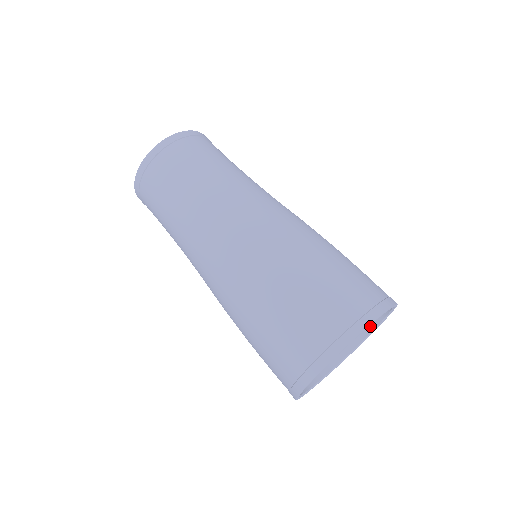
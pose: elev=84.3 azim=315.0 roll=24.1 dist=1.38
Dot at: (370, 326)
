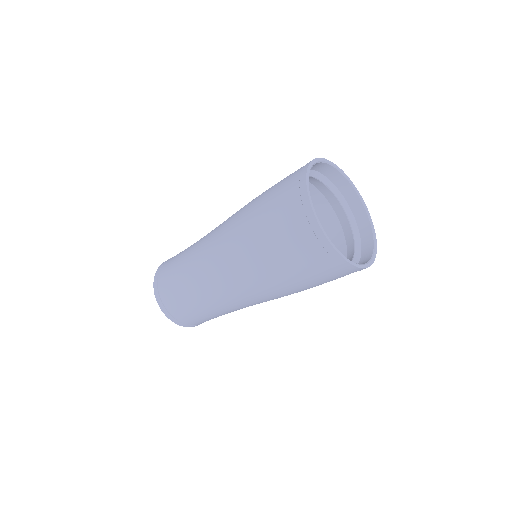
Dot at: (368, 234)
